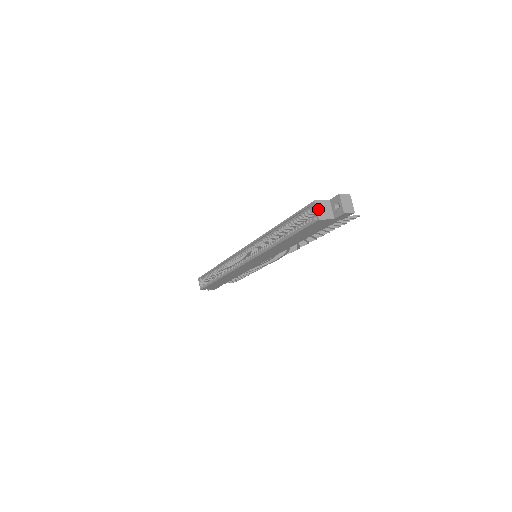
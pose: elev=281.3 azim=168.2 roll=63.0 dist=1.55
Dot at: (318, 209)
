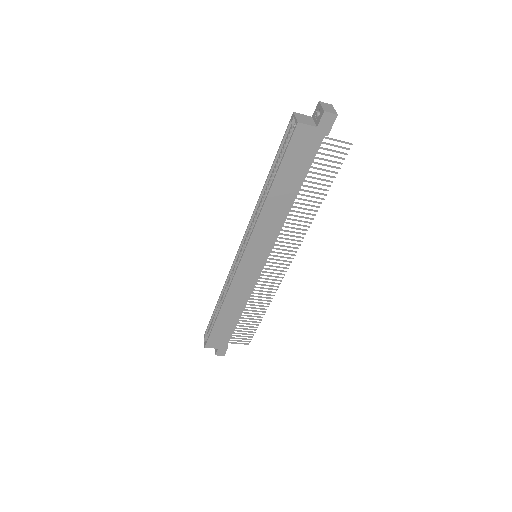
Dot at: (297, 117)
